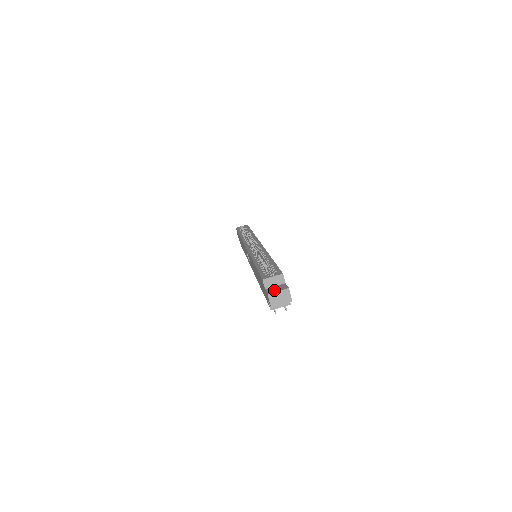
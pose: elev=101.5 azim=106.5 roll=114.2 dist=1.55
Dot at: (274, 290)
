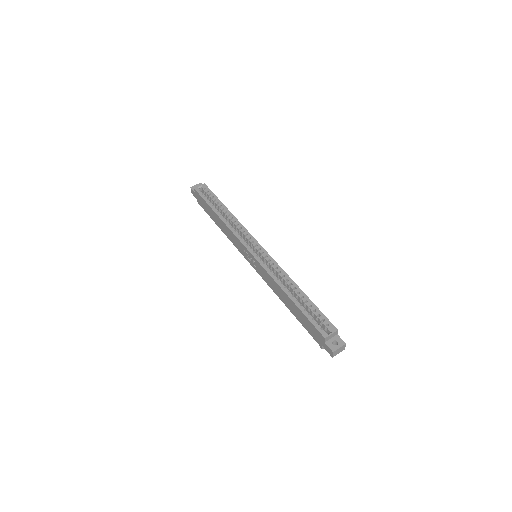
Dot at: (335, 346)
